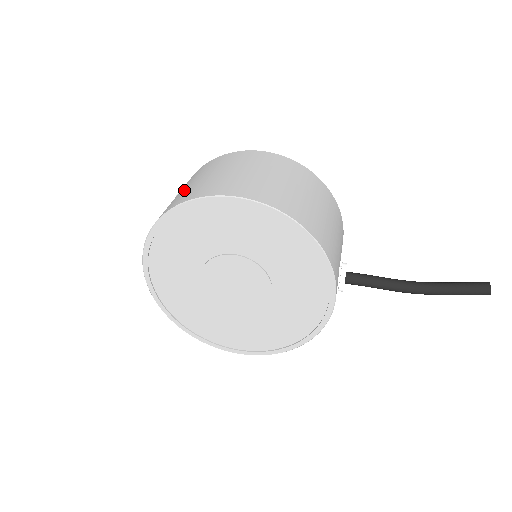
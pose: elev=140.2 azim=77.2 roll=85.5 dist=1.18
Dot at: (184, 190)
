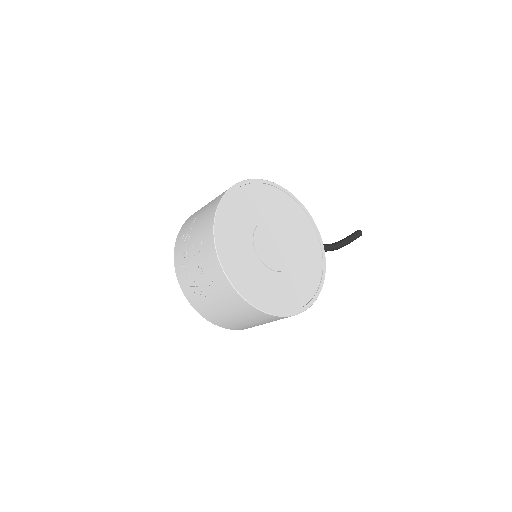
Dot at: (209, 204)
